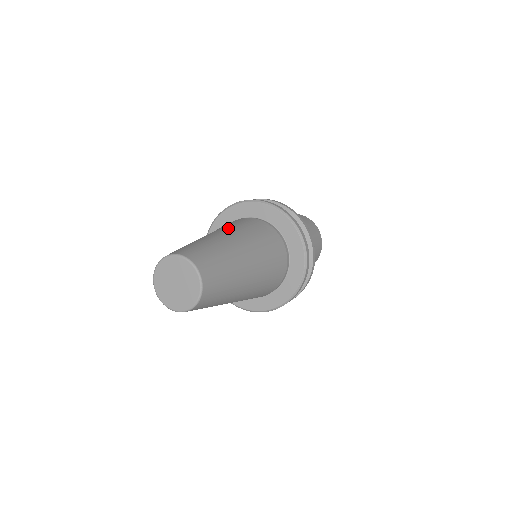
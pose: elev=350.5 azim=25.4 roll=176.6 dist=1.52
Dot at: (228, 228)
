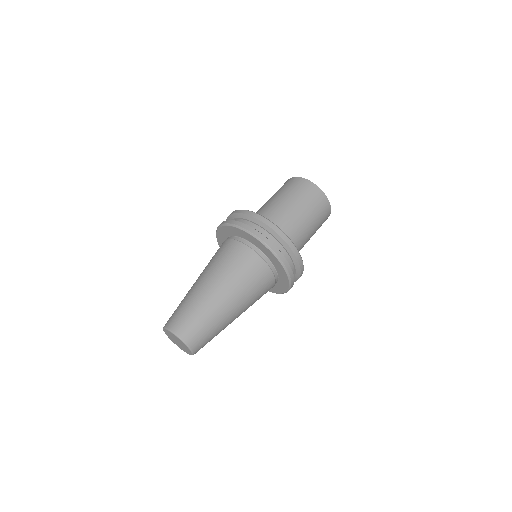
Dot at: (218, 273)
